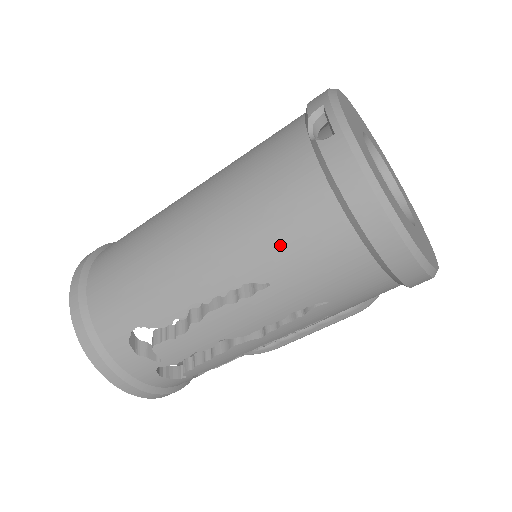
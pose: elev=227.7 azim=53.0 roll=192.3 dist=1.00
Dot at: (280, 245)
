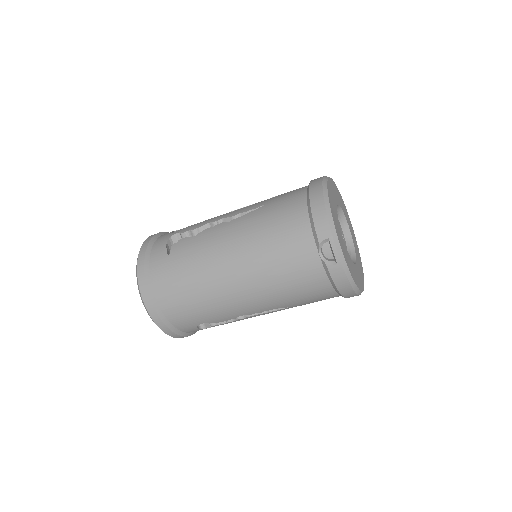
Dot at: (298, 299)
